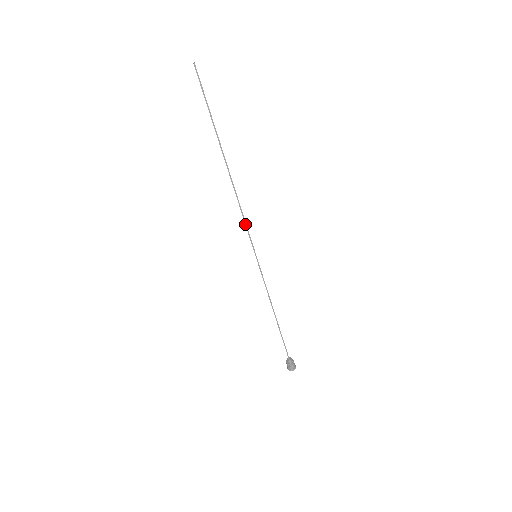
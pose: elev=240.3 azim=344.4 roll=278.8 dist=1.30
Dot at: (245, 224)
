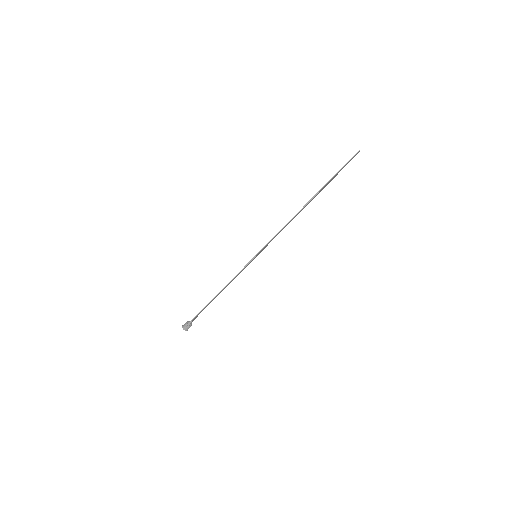
Dot at: (275, 236)
